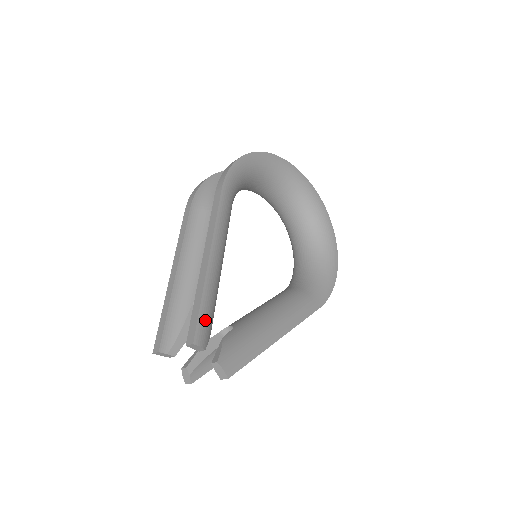
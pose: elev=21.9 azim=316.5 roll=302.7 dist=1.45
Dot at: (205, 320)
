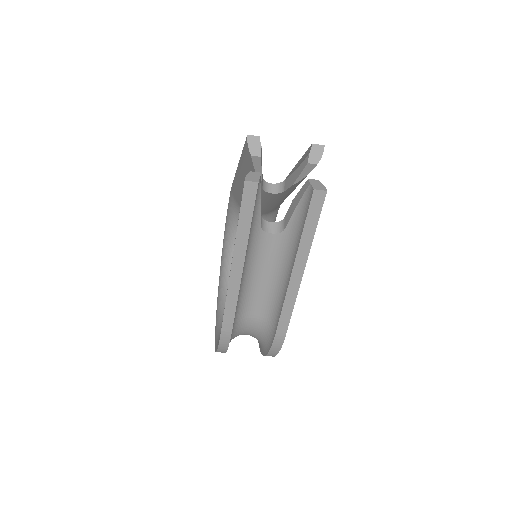
Dot at: occluded
